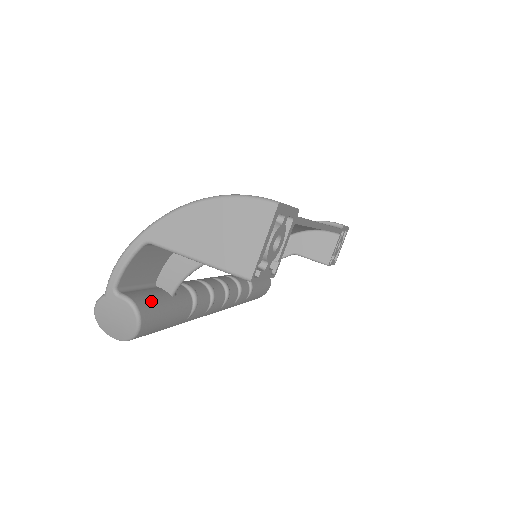
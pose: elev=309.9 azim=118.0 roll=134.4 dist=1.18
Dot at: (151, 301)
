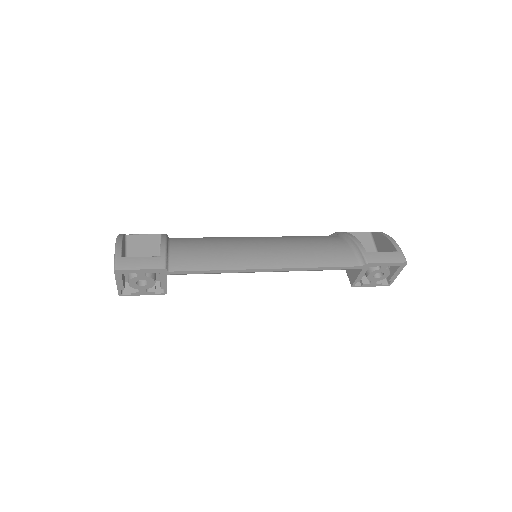
Dot at: occluded
